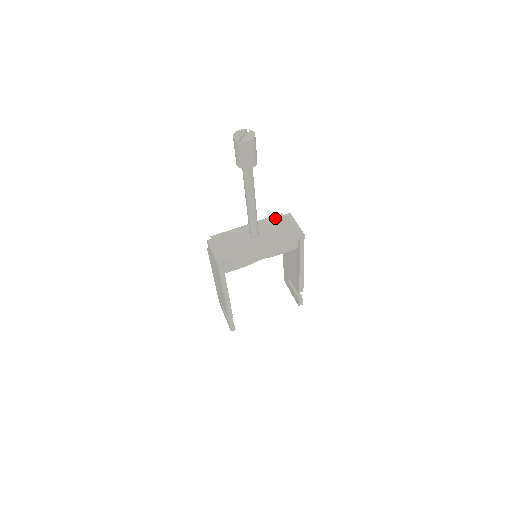
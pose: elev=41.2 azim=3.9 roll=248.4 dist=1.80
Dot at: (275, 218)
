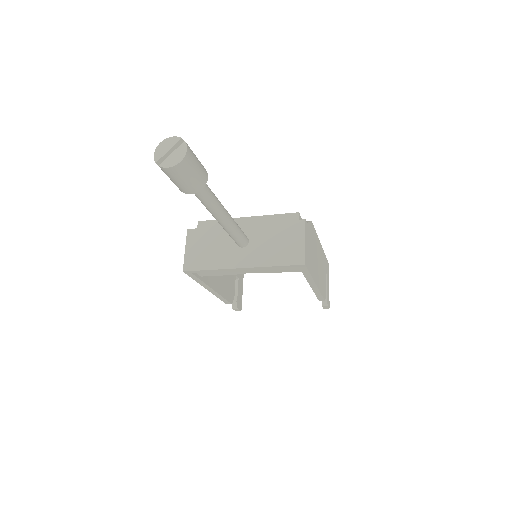
Dot at: (281, 222)
